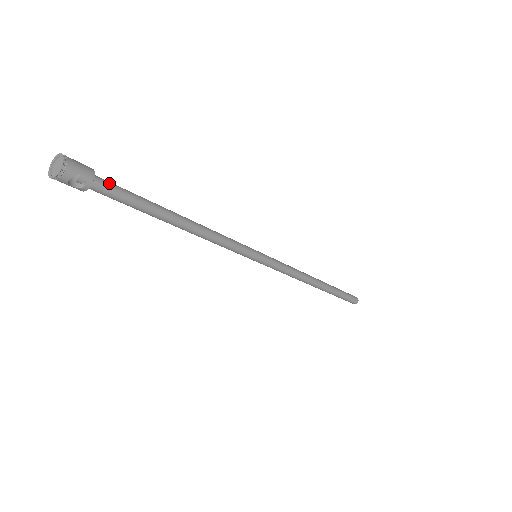
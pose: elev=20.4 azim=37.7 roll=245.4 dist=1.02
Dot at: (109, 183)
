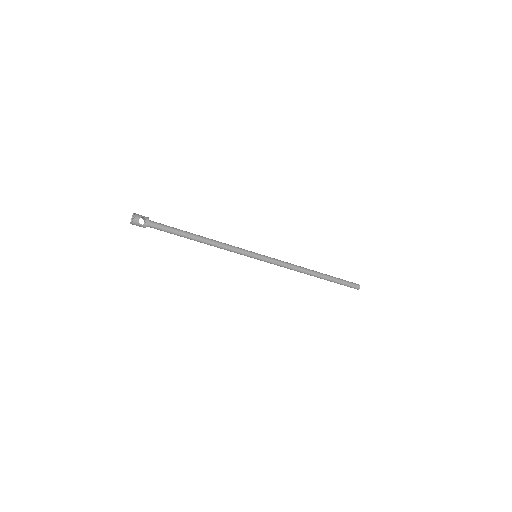
Dot at: occluded
